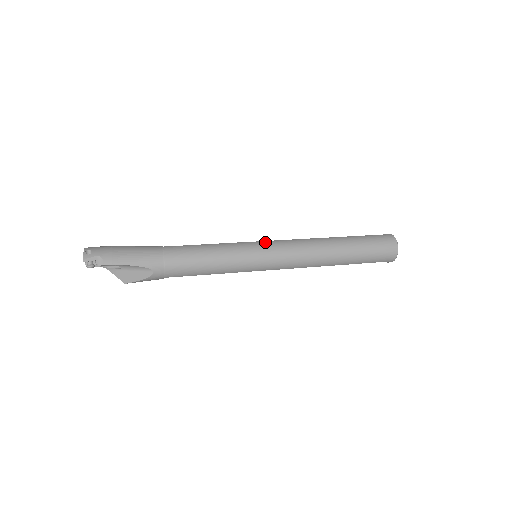
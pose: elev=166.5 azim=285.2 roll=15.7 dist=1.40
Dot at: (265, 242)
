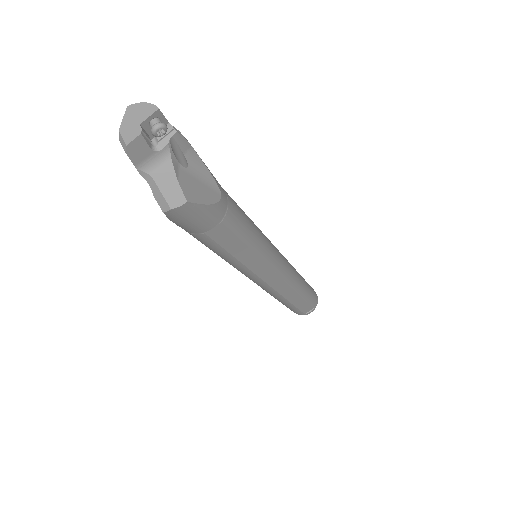
Dot at: occluded
